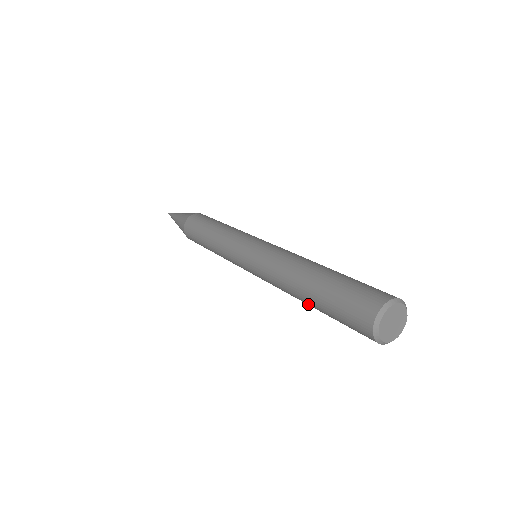
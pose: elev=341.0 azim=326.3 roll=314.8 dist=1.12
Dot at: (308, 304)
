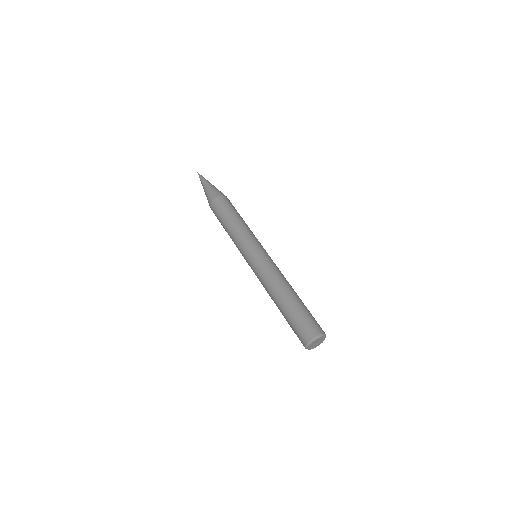
Dot at: occluded
